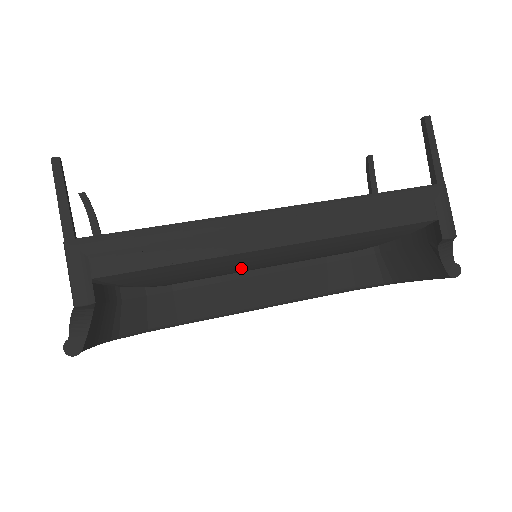
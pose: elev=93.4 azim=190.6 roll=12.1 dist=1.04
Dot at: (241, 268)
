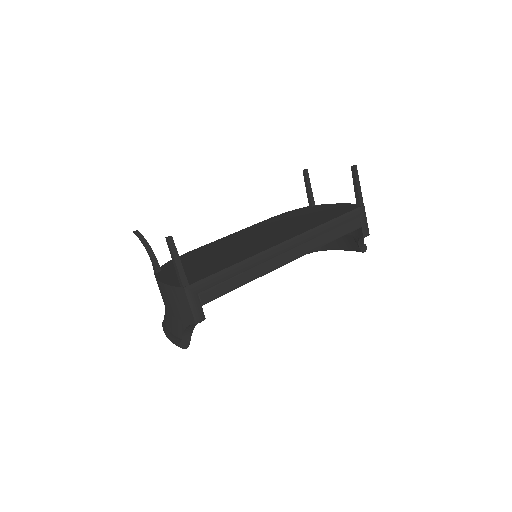
Dot at: occluded
